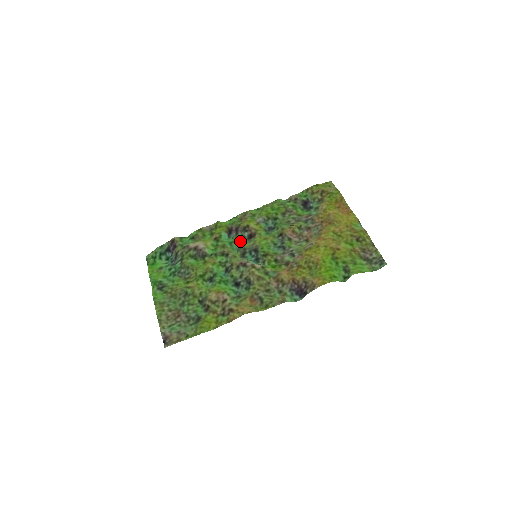
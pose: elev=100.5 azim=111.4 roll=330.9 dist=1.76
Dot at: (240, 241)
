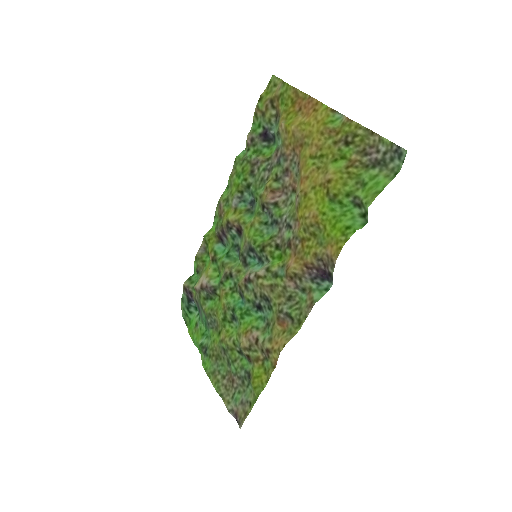
Dot at: (234, 245)
